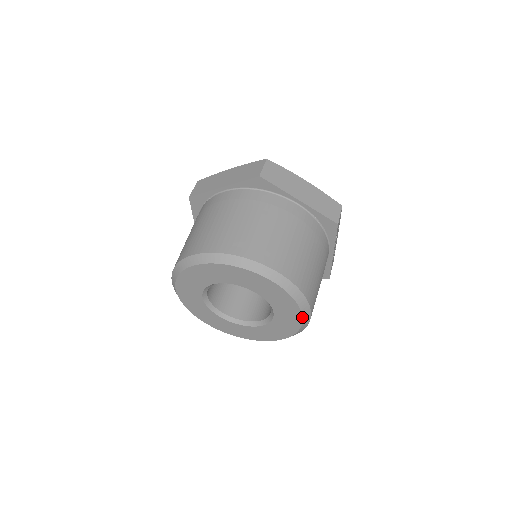
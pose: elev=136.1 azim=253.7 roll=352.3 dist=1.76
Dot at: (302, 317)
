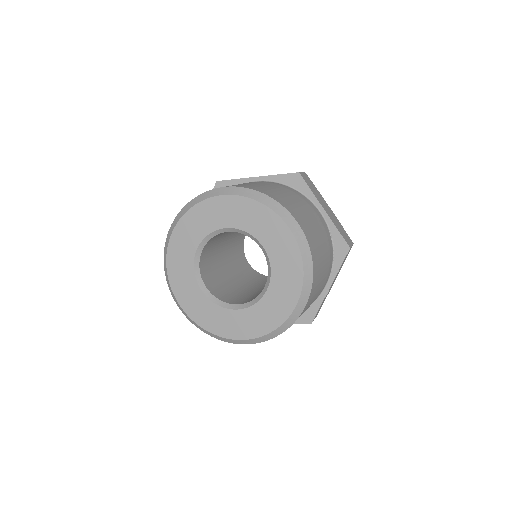
Dot at: (299, 298)
